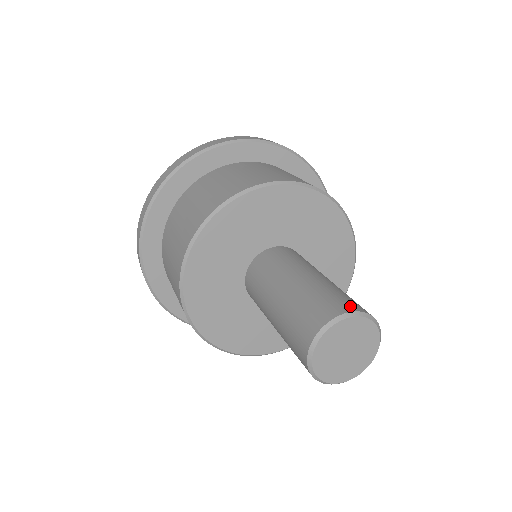
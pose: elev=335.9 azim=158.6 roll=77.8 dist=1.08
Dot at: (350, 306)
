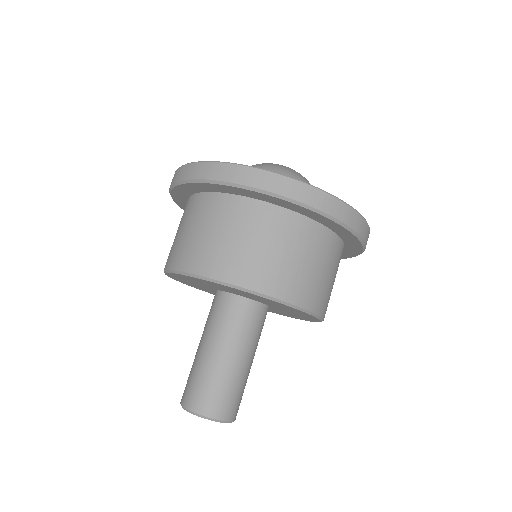
Dot at: (214, 411)
